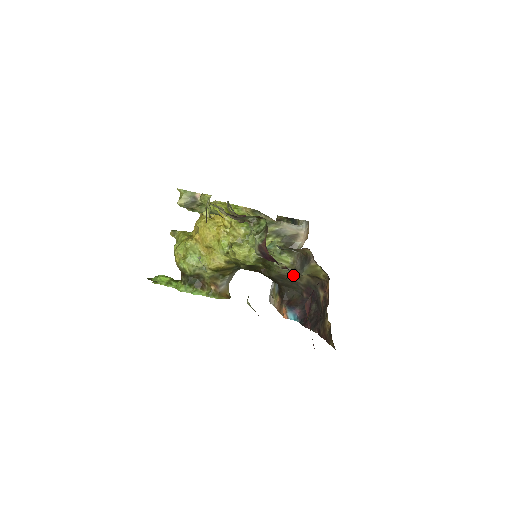
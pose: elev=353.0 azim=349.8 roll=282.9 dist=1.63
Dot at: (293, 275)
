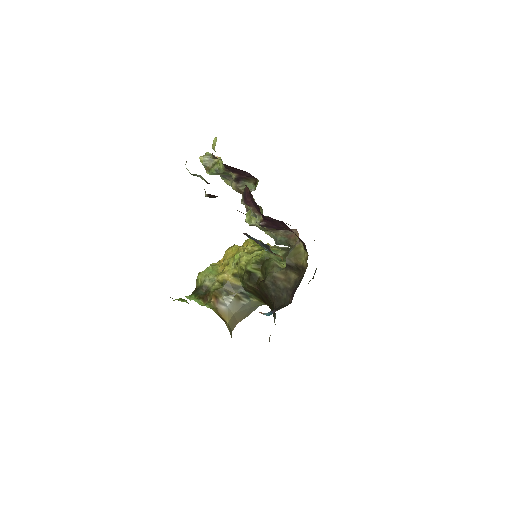
Dot at: (284, 278)
